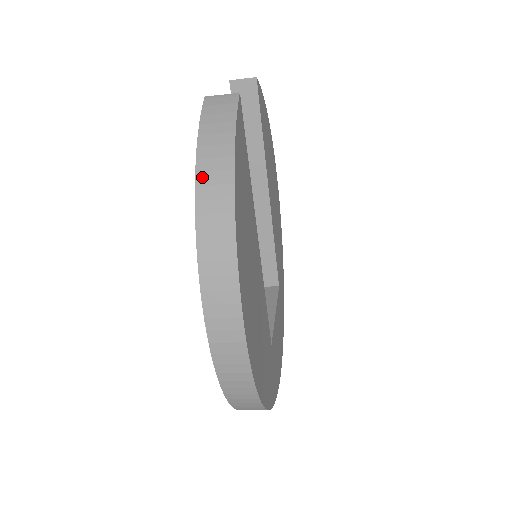
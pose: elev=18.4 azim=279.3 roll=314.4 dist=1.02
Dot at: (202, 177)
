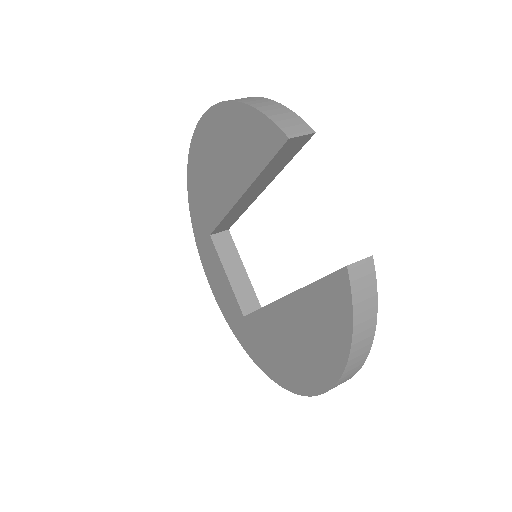
Dot at: (355, 347)
